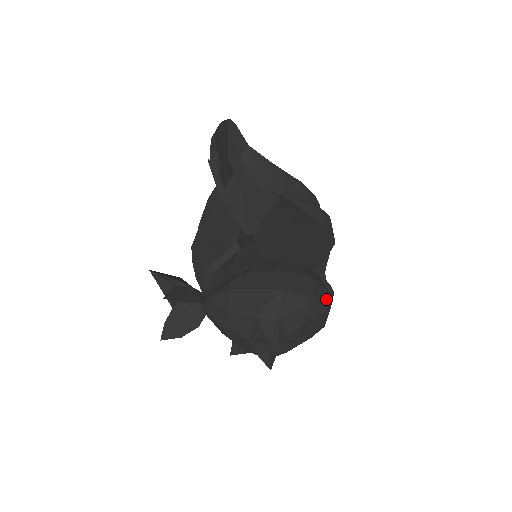
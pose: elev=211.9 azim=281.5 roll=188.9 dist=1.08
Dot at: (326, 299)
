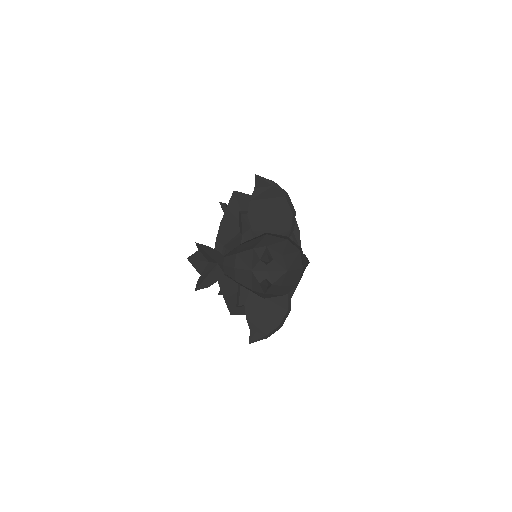
Dot at: (299, 248)
